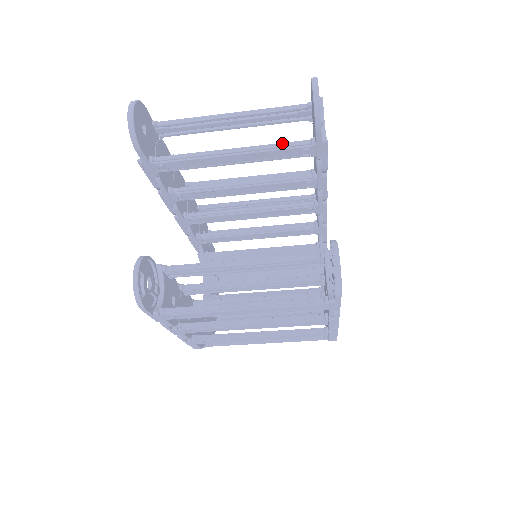
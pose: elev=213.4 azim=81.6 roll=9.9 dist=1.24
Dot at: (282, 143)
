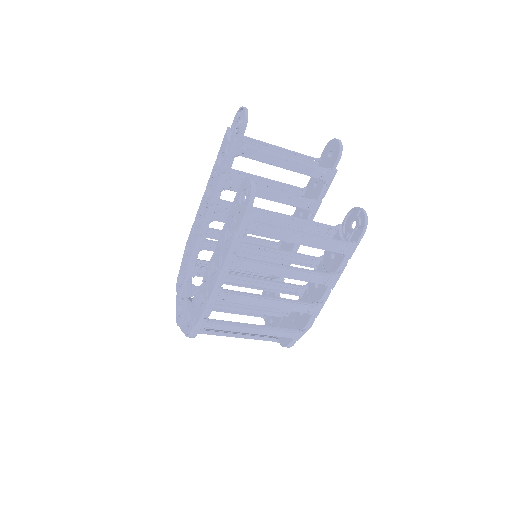
Dot at: (314, 165)
